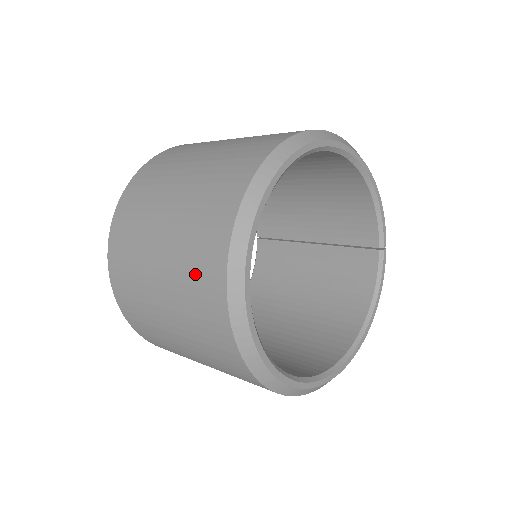
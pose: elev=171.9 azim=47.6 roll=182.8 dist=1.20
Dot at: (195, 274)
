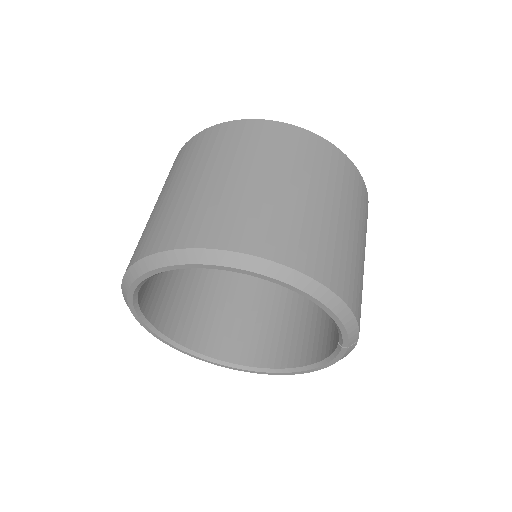
Dot at: occluded
